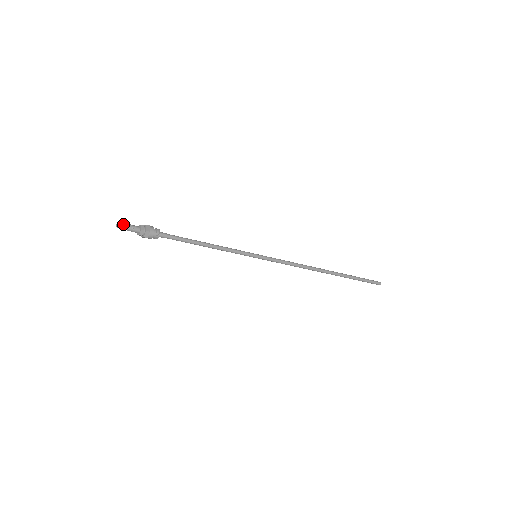
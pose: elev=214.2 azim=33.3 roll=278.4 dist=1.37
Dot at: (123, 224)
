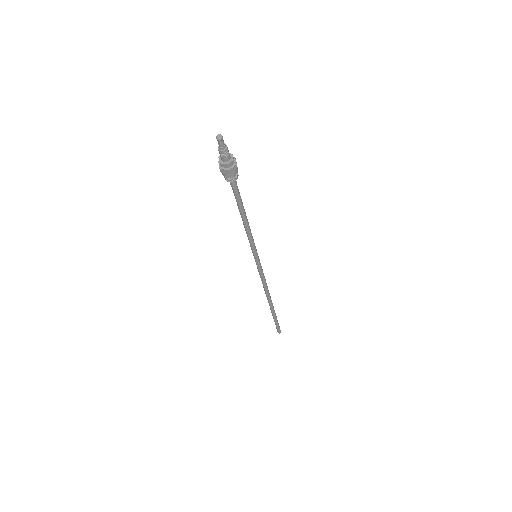
Dot at: (223, 140)
